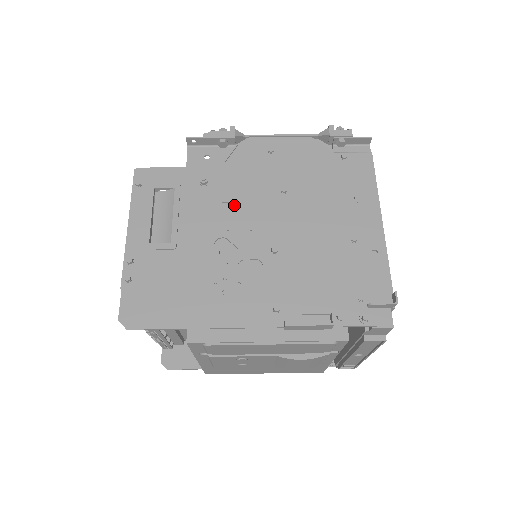
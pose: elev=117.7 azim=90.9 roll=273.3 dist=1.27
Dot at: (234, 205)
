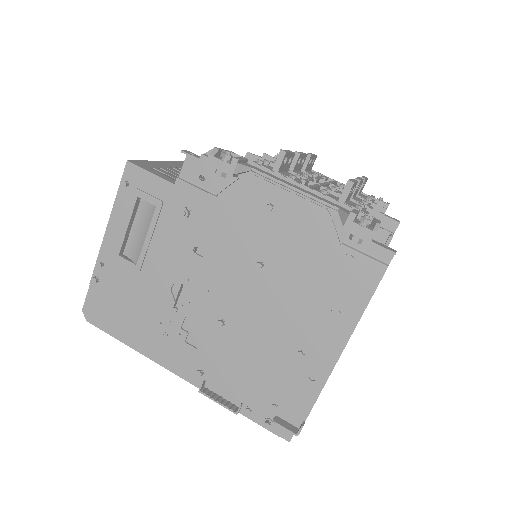
Dot at: (205, 255)
